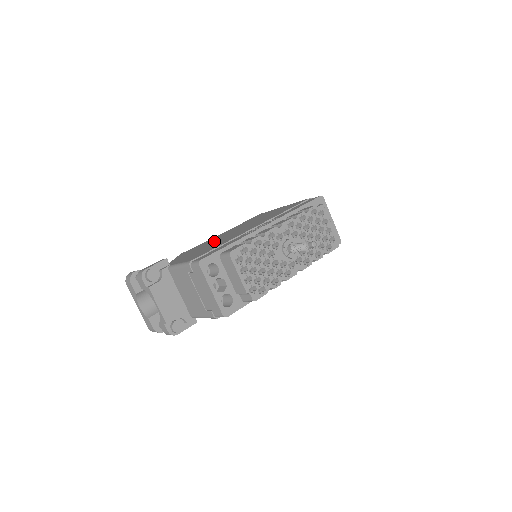
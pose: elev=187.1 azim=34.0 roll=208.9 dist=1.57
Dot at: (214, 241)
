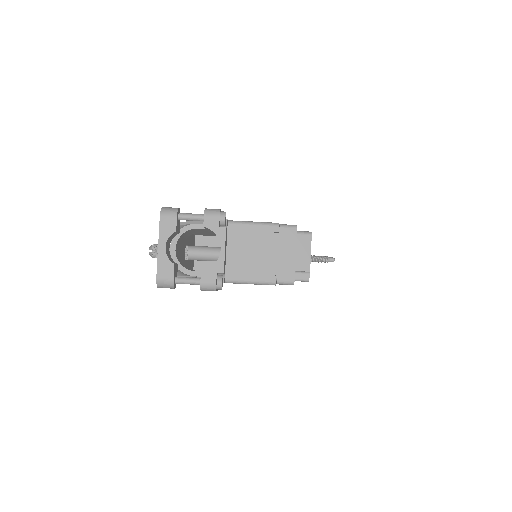
Dot at: occluded
